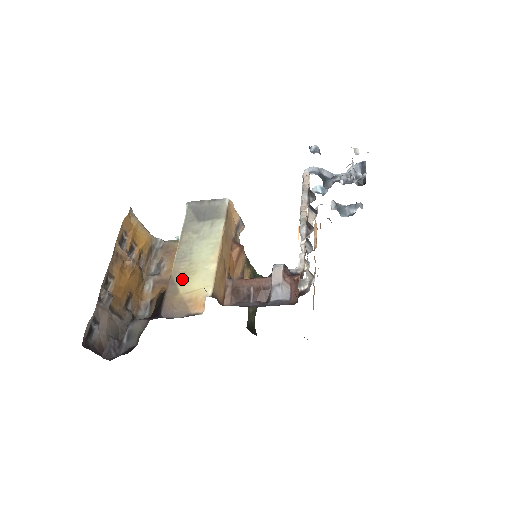
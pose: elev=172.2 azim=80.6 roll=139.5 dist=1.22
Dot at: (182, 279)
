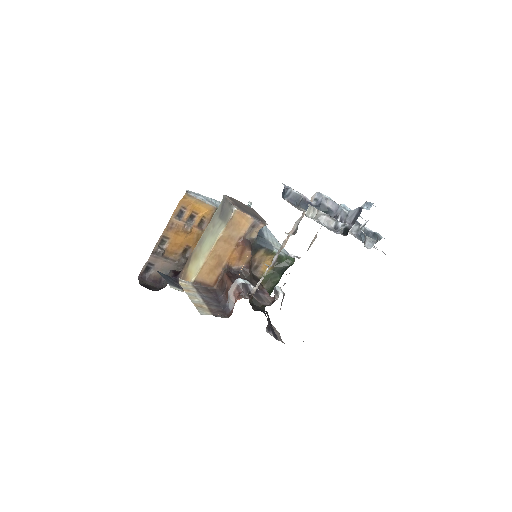
Dot at: (193, 259)
